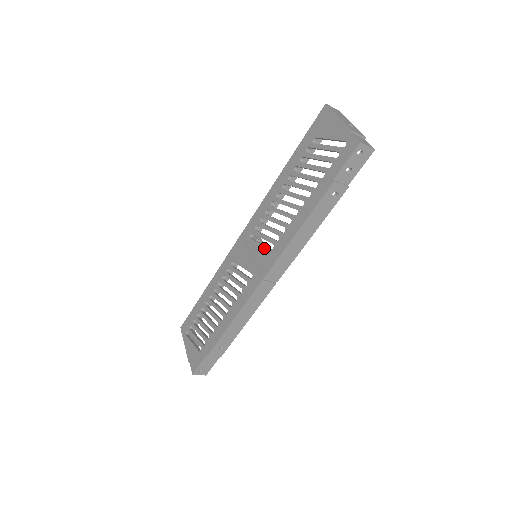
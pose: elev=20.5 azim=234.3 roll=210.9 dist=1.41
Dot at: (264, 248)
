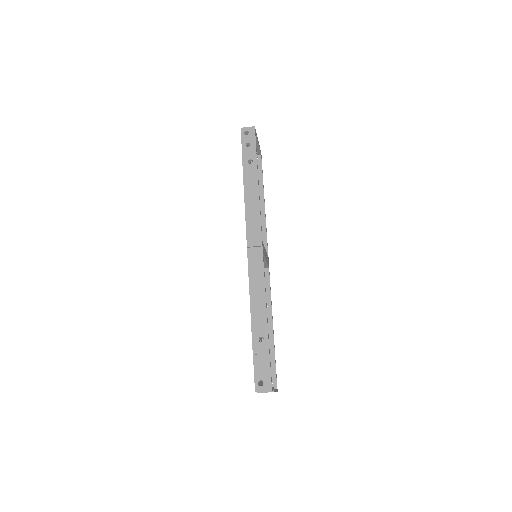
Dot at: occluded
